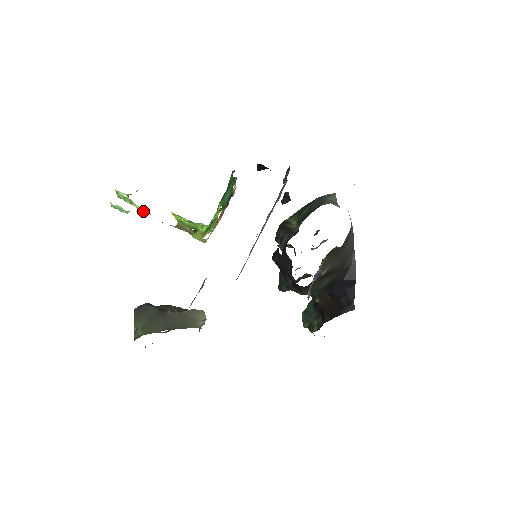
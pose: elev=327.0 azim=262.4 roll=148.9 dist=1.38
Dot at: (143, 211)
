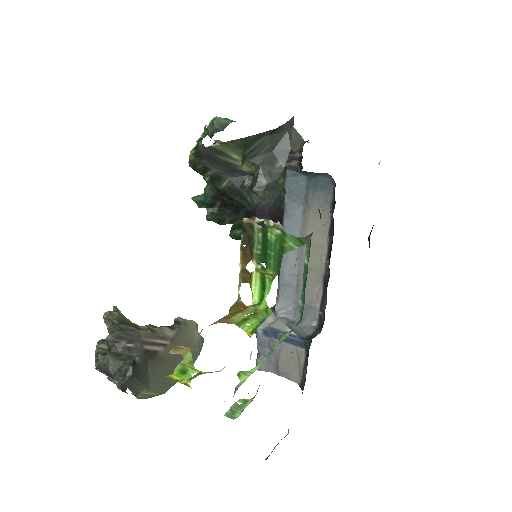
Dot at: (188, 350)
